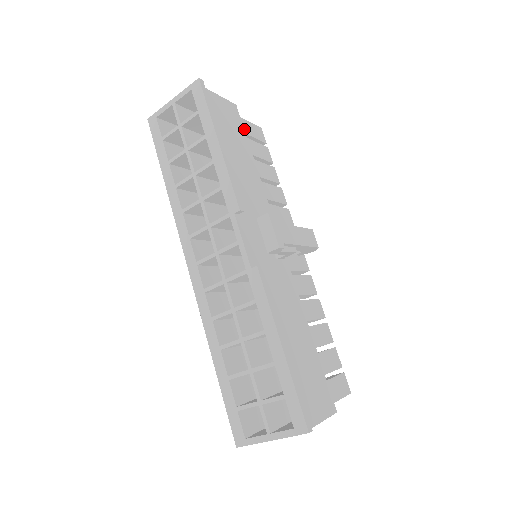
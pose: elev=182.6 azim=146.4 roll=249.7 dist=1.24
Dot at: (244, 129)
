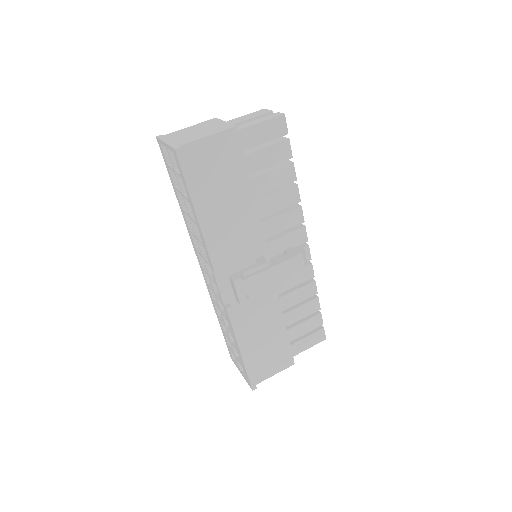
Dot at: (252, 141)
